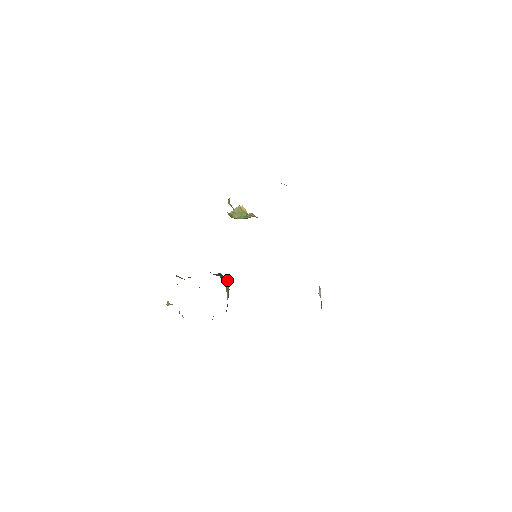
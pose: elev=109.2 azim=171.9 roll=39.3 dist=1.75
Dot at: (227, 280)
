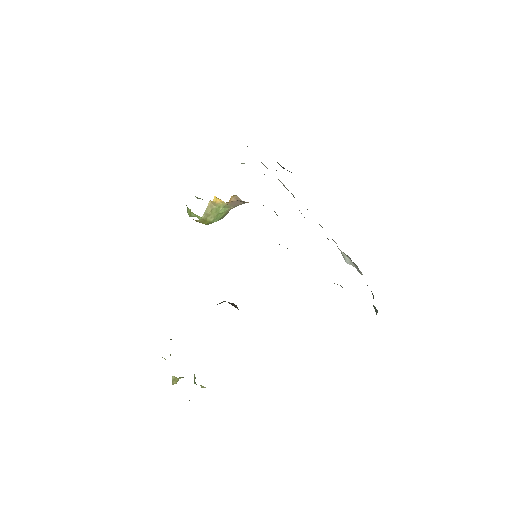
Dot at: (235, 306)
